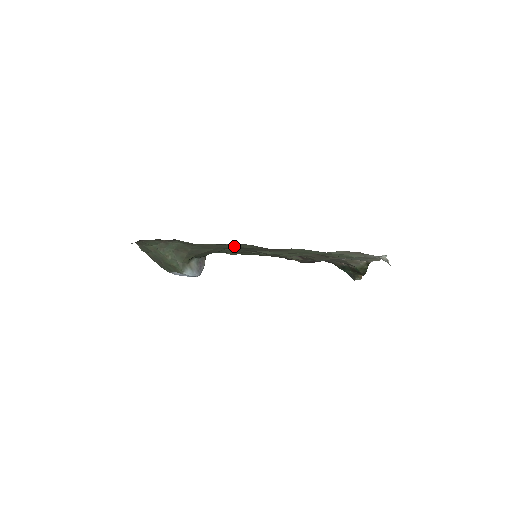
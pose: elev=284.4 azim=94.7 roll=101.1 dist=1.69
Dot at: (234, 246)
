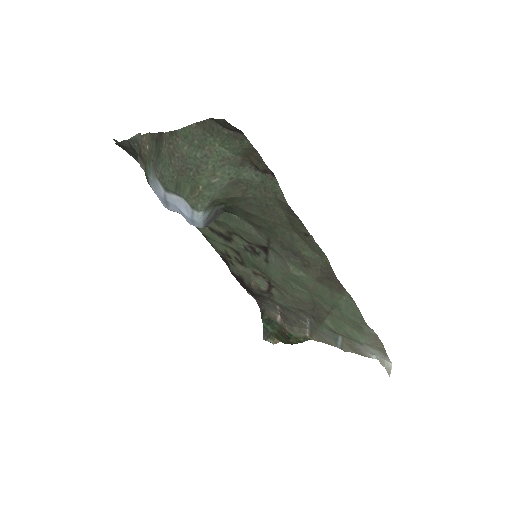
Dot at: (290, 237)
